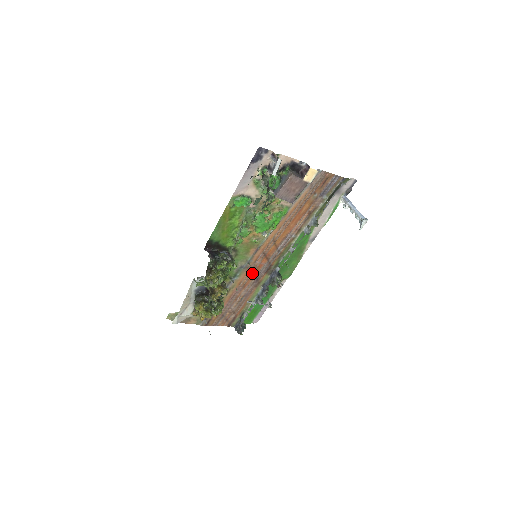
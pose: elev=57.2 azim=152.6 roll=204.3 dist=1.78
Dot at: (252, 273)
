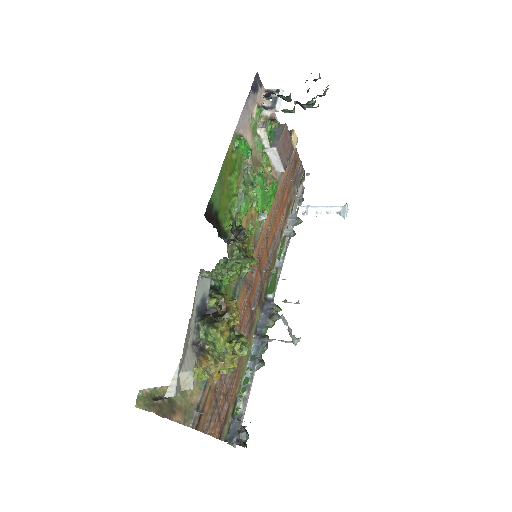
Dot at: (248, 298)
